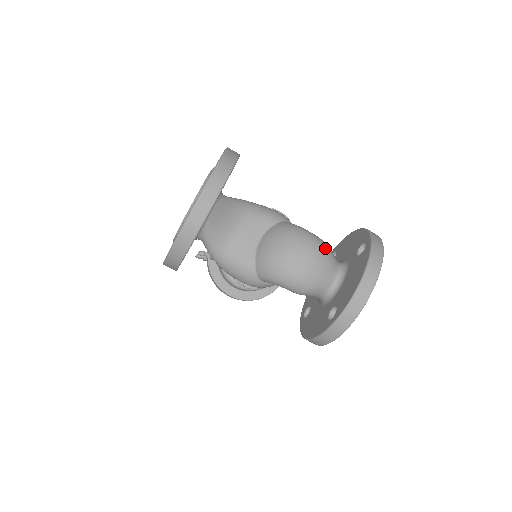
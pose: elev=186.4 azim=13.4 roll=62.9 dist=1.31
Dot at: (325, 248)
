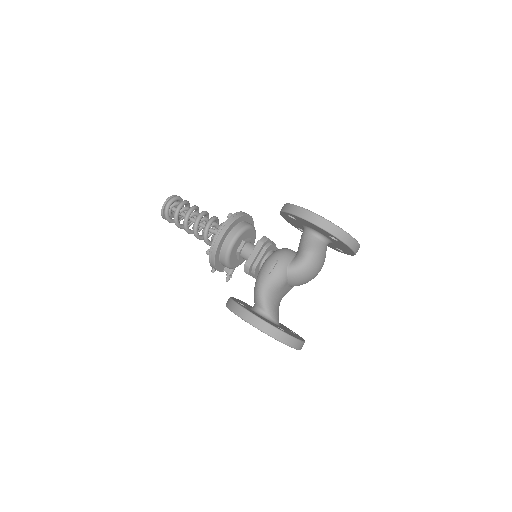
Dot at: (318, 256)
